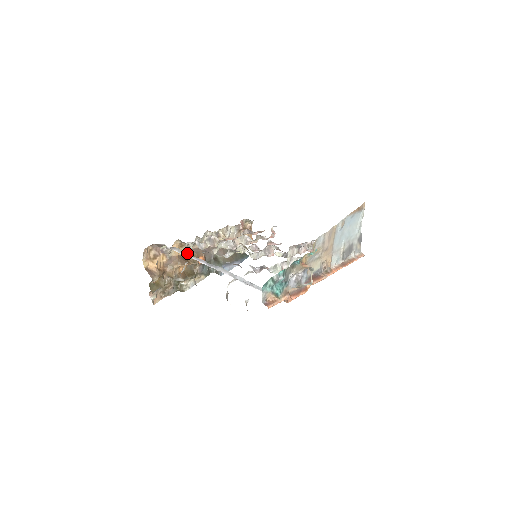
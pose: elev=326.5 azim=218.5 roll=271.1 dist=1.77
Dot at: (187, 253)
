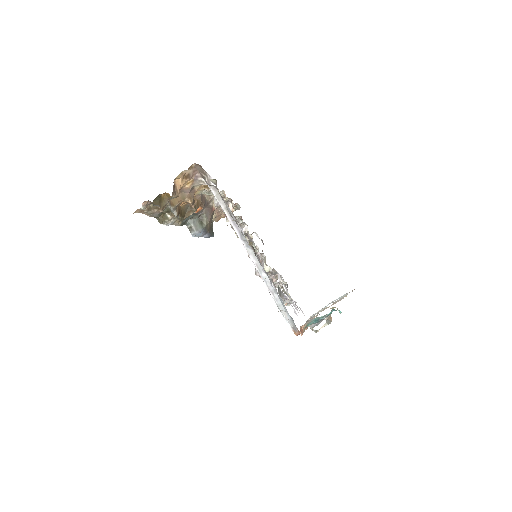
Dot at: (226, 206)
